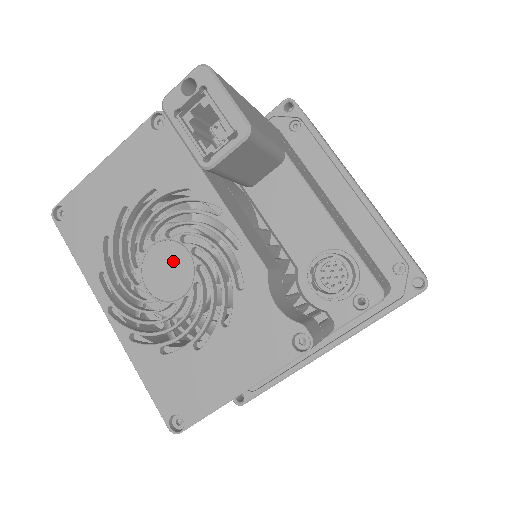
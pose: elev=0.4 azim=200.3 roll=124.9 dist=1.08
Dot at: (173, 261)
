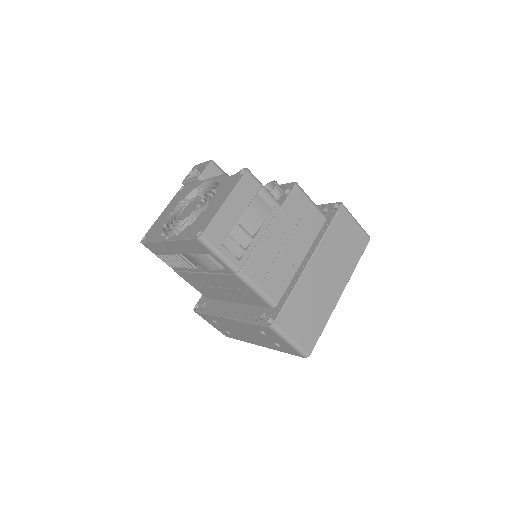
Dot at: (192, 205)
